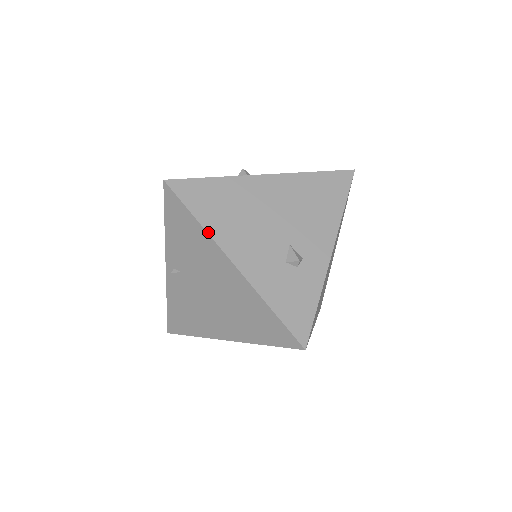
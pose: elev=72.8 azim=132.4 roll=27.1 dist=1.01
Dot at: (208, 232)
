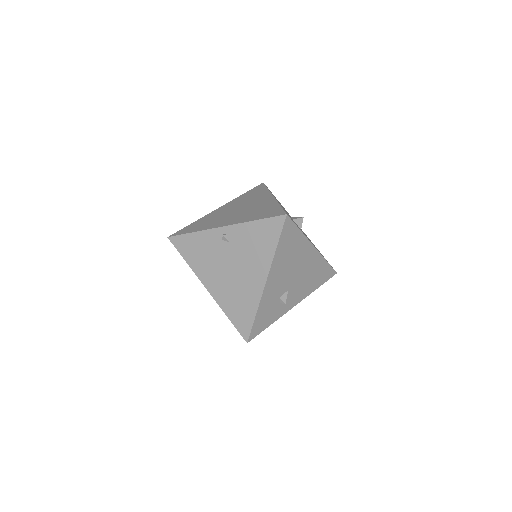
Dot at: (274, 258)
